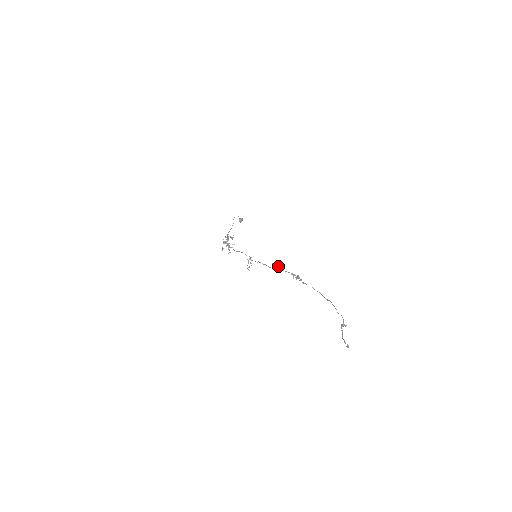
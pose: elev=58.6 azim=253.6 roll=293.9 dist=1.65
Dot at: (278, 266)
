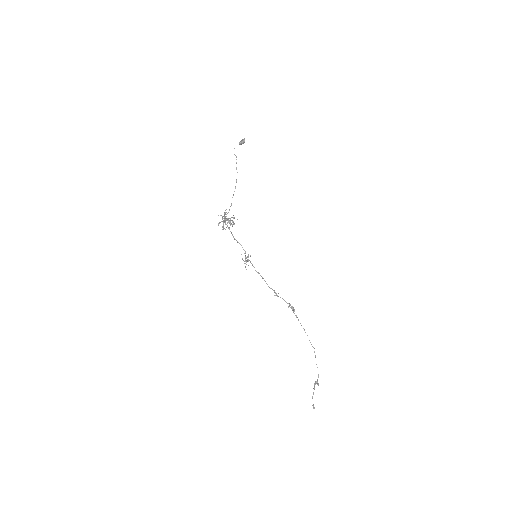
Dot at: (278, 296)
